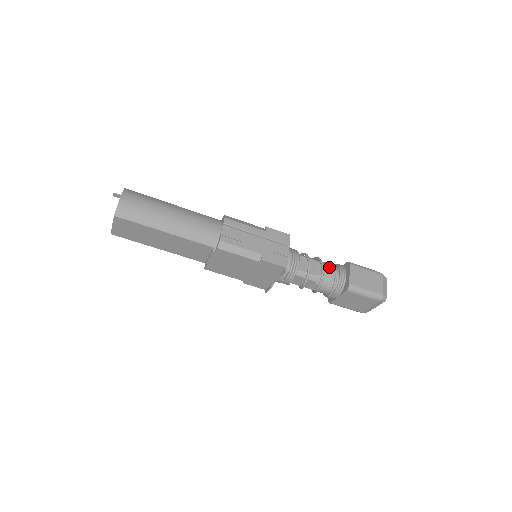
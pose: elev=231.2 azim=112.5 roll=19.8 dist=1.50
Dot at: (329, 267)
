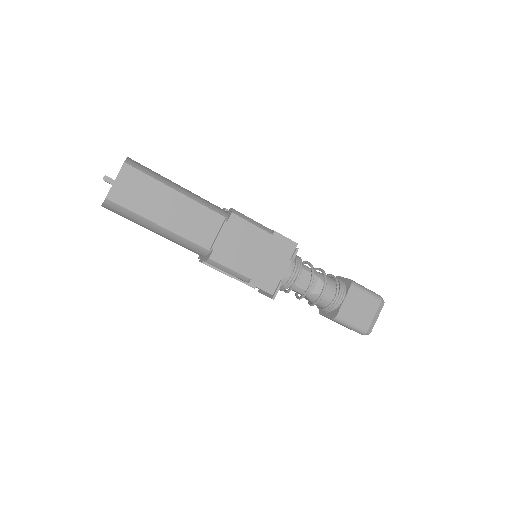
Dot at: occluded
